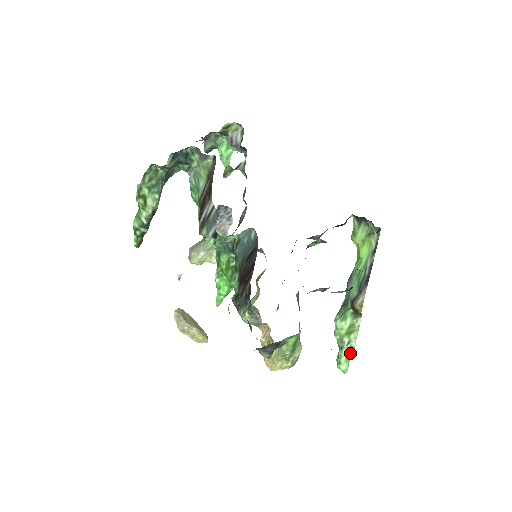
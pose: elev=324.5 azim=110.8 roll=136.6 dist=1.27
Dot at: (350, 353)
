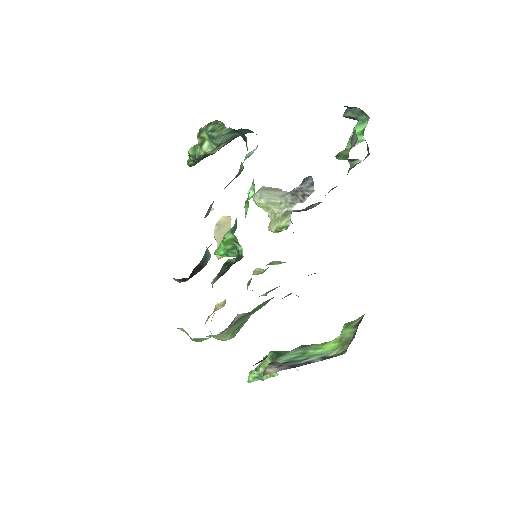
Dot at: (260, 378)
